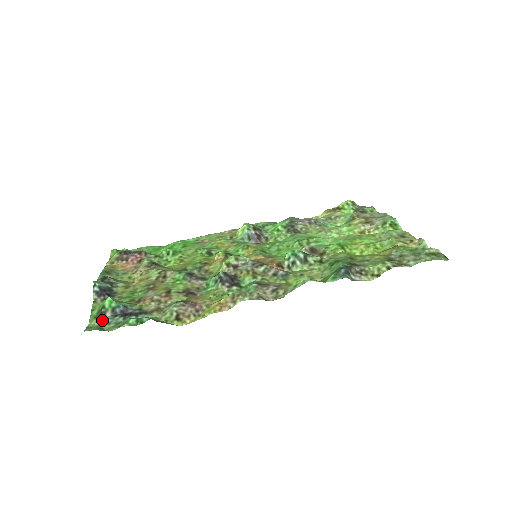
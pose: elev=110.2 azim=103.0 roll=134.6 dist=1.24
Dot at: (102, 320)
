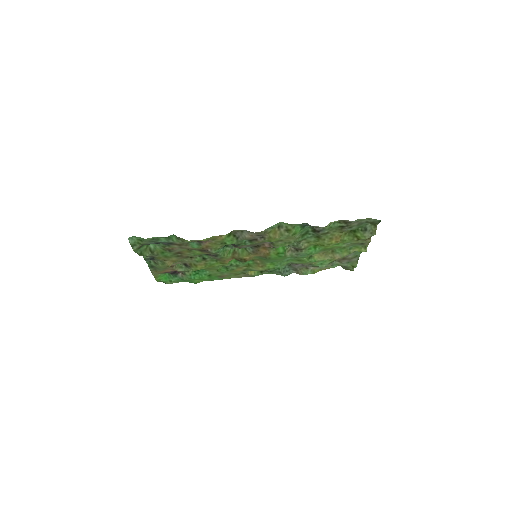
Dot at: (143, 244)
